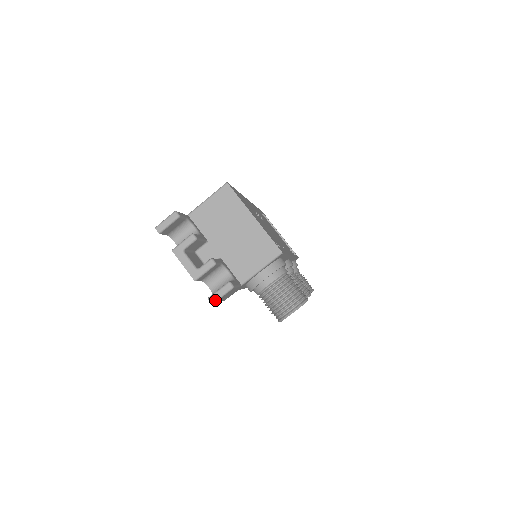
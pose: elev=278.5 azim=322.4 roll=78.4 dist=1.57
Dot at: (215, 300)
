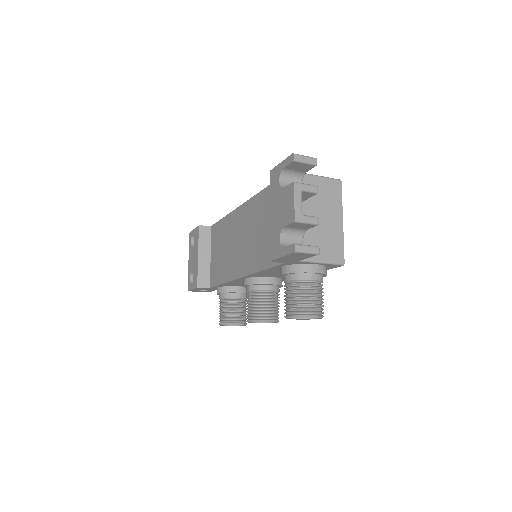
Dot at: (300, 250)
